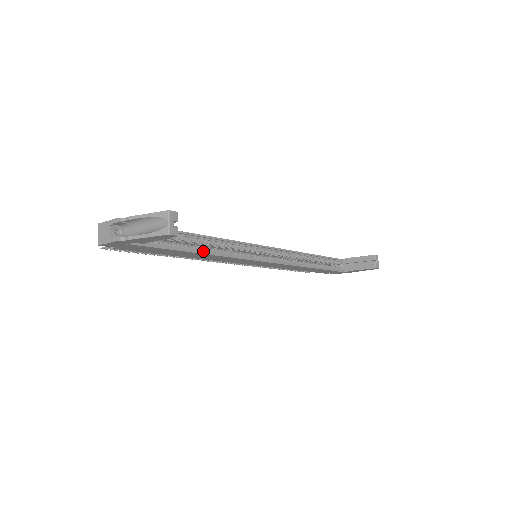
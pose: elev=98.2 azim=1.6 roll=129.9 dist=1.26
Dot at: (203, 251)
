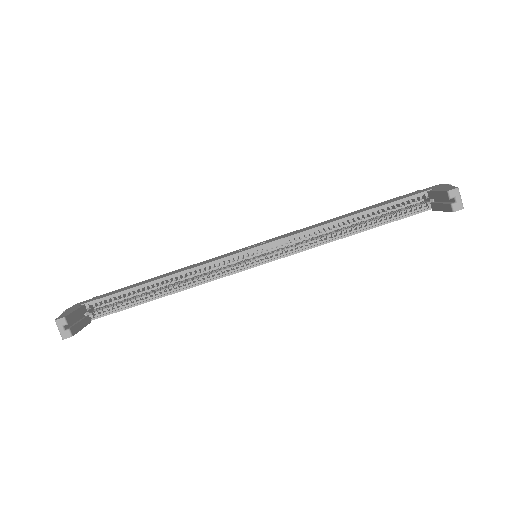
Dot at: (168, 292)
